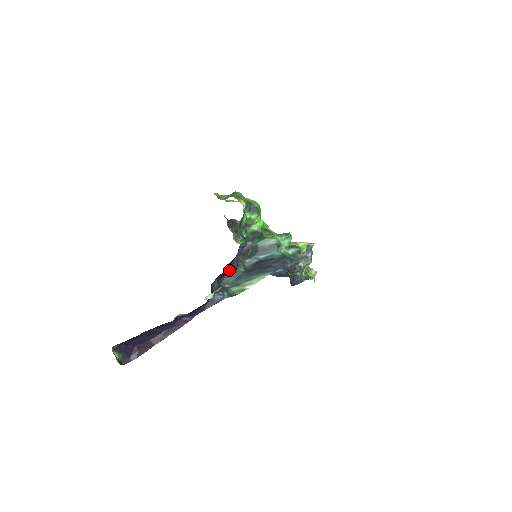
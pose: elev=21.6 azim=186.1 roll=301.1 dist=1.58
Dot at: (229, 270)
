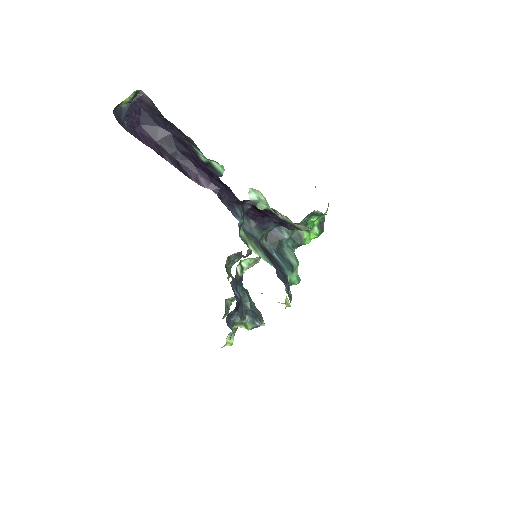
Dot at: (259, 220)
